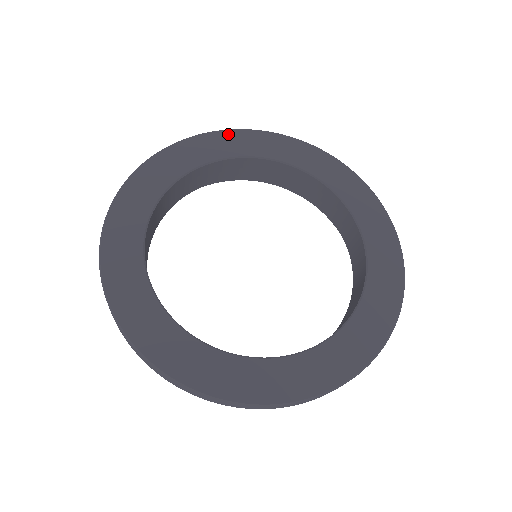
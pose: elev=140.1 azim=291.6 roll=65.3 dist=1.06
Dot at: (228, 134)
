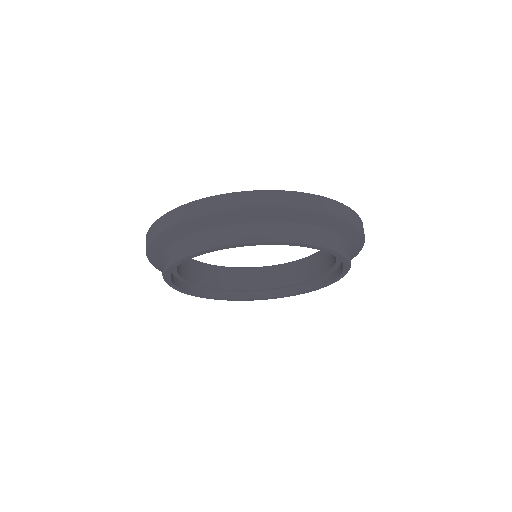
Dot at: occluded
